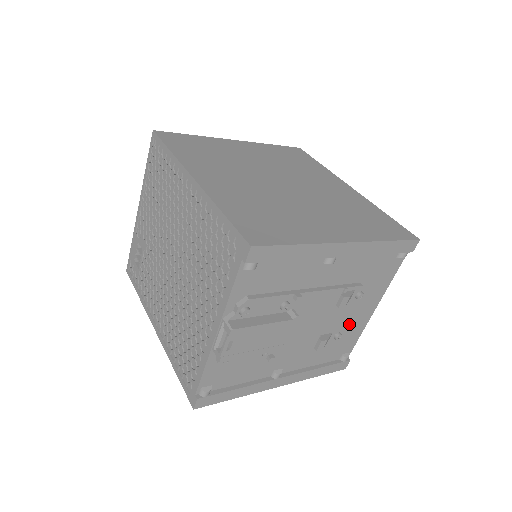
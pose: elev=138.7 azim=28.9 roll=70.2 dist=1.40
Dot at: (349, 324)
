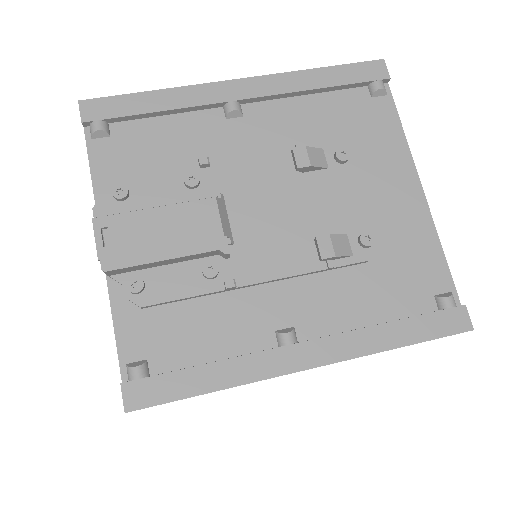
Dot at: (374, 216)
